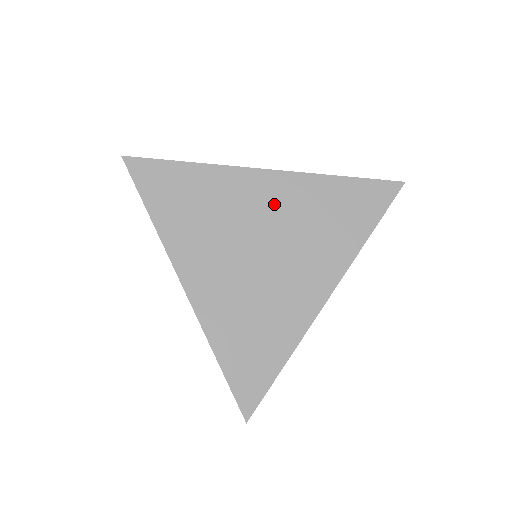
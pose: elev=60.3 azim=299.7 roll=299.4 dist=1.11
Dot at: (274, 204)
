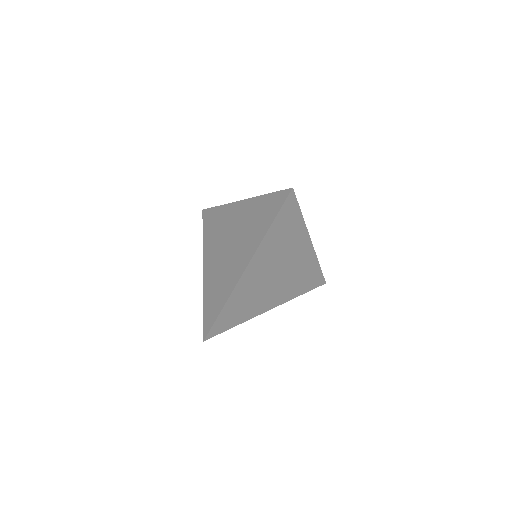
Dot at: (239, 218)
